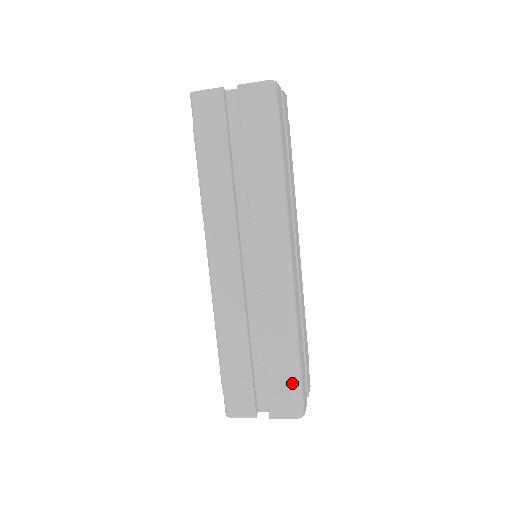
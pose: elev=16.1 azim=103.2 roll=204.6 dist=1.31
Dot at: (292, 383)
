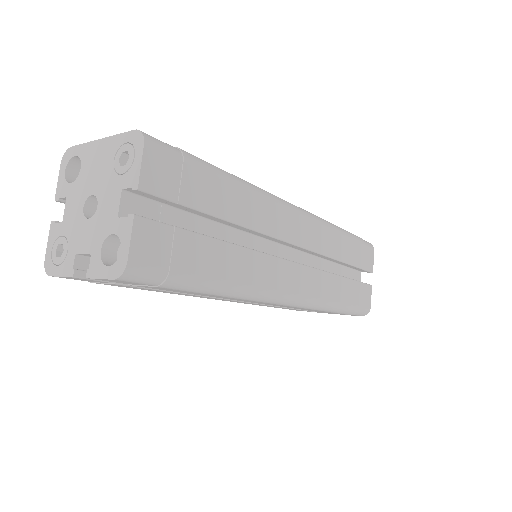
Dot at: occluded
